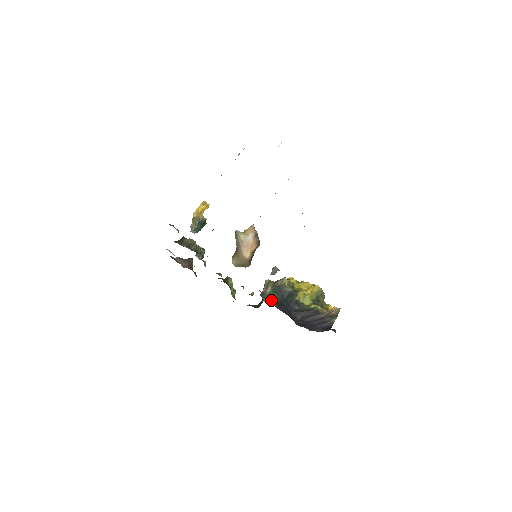
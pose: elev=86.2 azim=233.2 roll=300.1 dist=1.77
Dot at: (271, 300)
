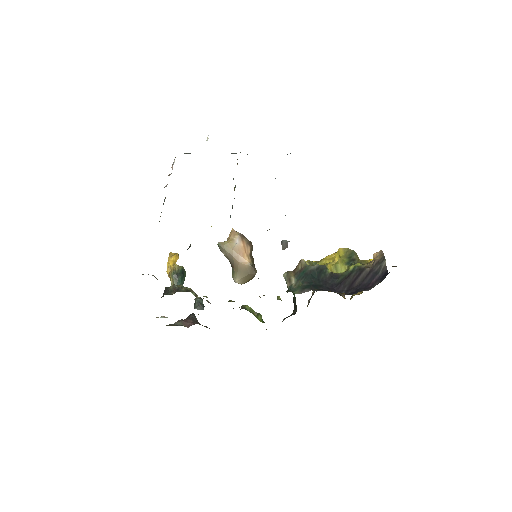
Dot at: (303, 288)
